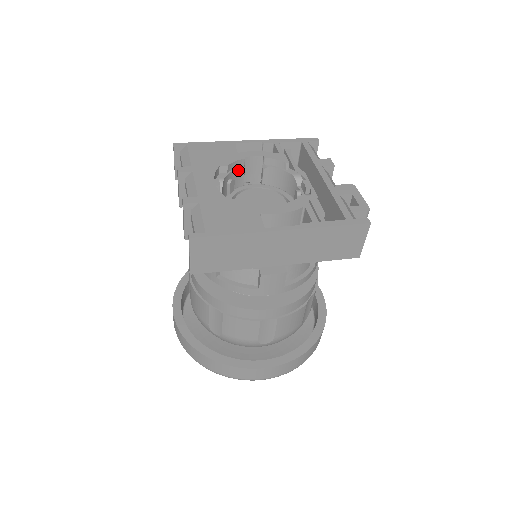
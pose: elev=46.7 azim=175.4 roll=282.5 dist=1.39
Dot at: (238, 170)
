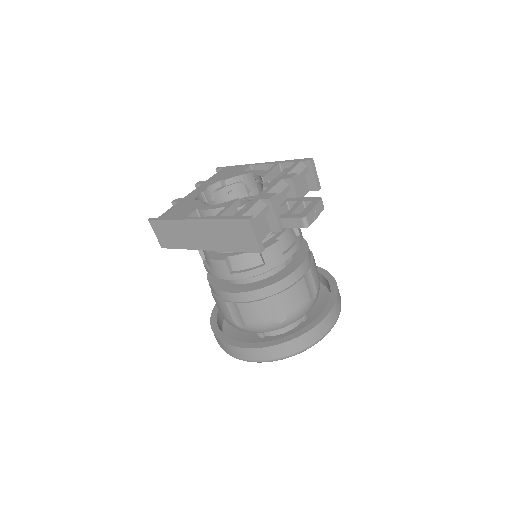
Dot at: (238, 184)
